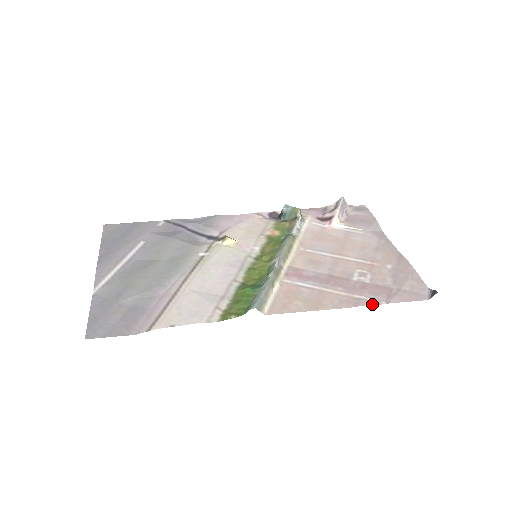
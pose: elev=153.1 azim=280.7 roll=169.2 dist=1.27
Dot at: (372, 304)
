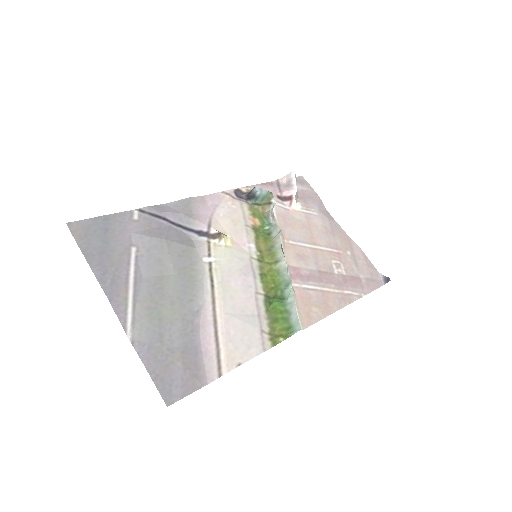
Dot at: (358, 298)
